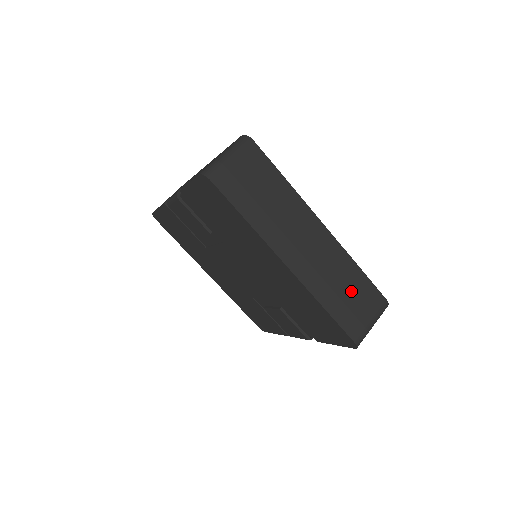
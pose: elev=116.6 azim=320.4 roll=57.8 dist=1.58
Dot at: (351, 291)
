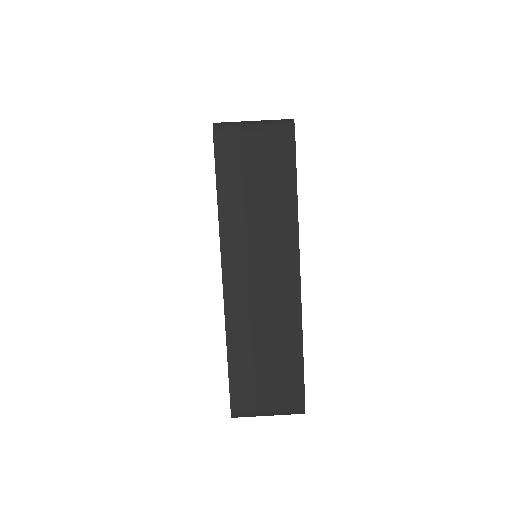
Dot at: (272, 362)
